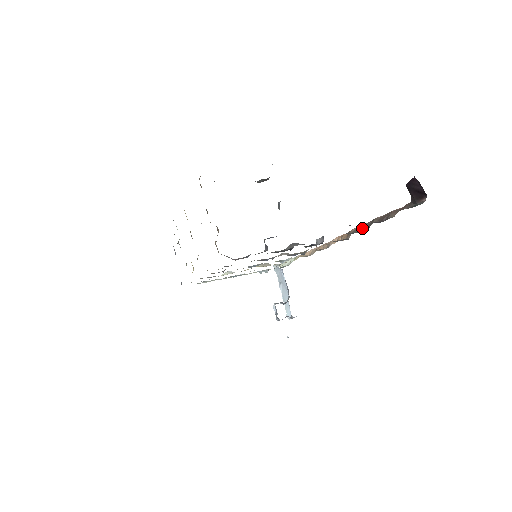
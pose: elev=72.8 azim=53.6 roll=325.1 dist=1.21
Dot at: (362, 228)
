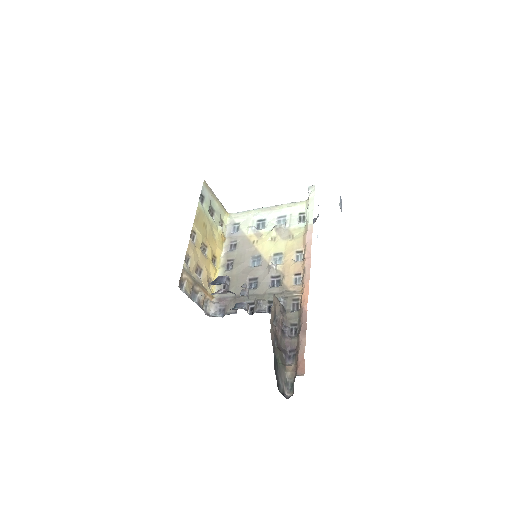
Dot at: (299, 323)
